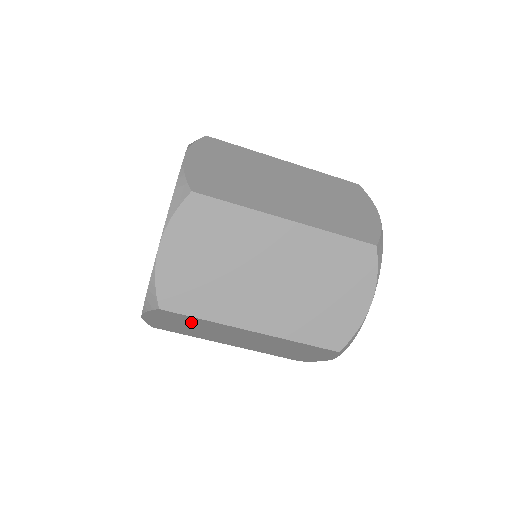
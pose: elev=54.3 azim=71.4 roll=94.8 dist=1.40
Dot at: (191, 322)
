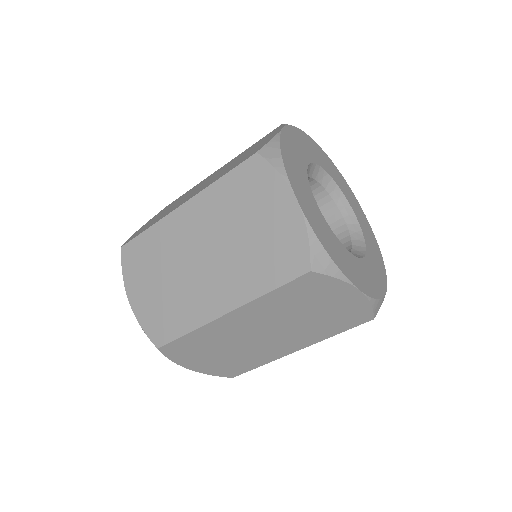
Dot at: occluded
